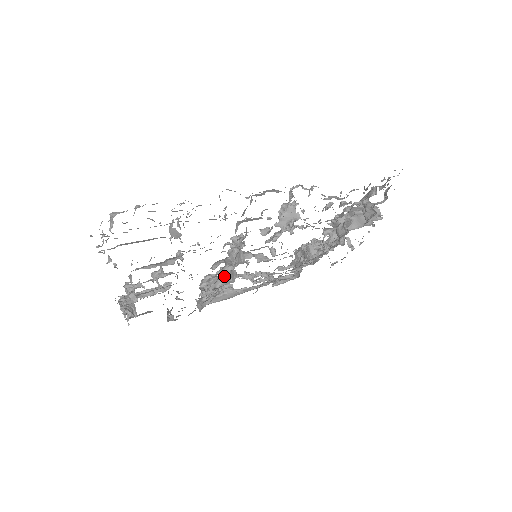
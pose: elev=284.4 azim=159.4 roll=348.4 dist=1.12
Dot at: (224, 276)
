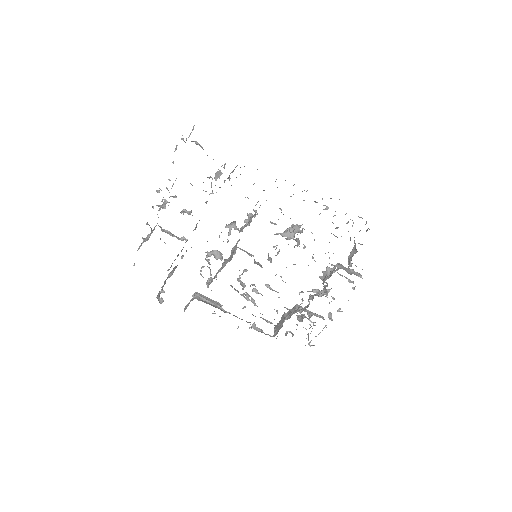
Dot at: (229, 235)
